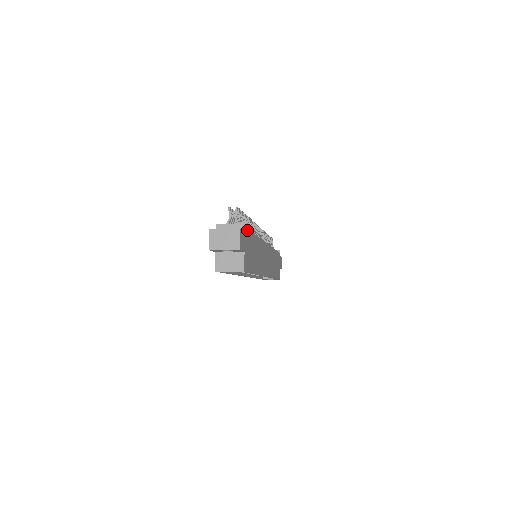
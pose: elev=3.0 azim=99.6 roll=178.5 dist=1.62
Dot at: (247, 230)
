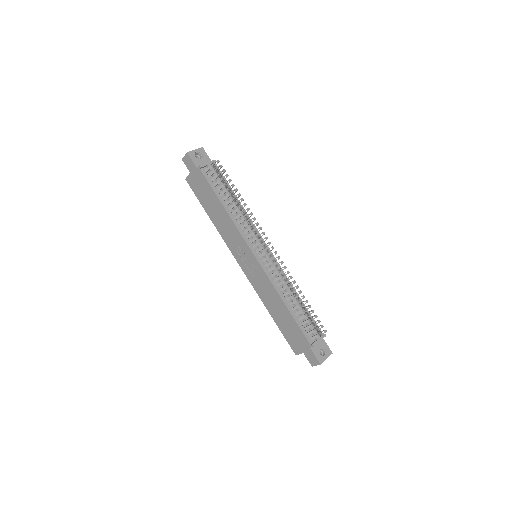
Dot at: occluded
